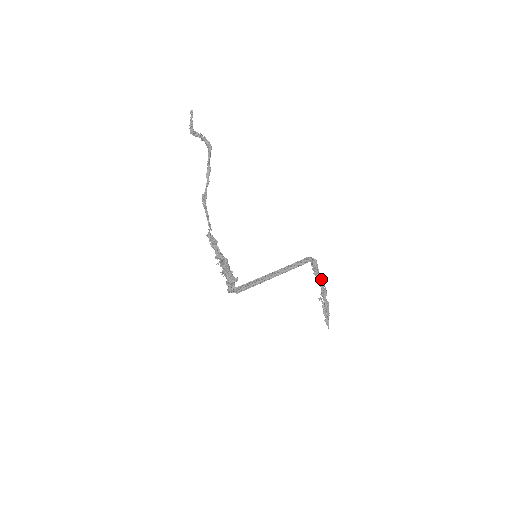
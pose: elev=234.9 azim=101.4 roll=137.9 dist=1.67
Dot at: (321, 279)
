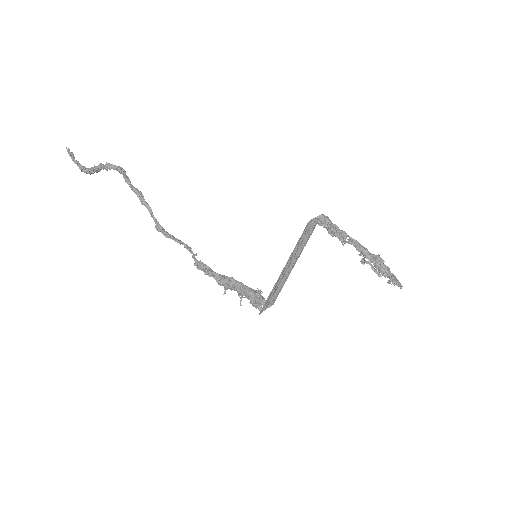
Dot at: (346, 235)
